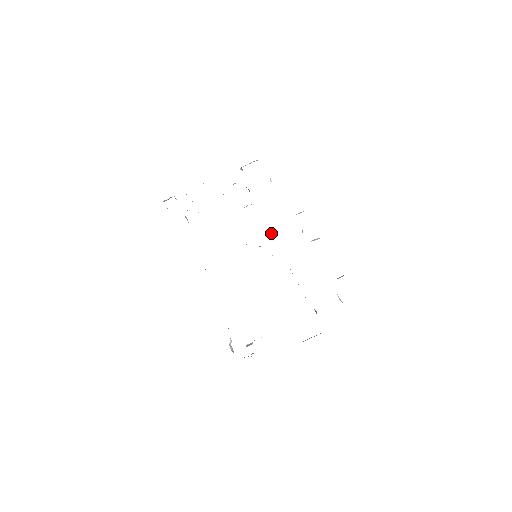
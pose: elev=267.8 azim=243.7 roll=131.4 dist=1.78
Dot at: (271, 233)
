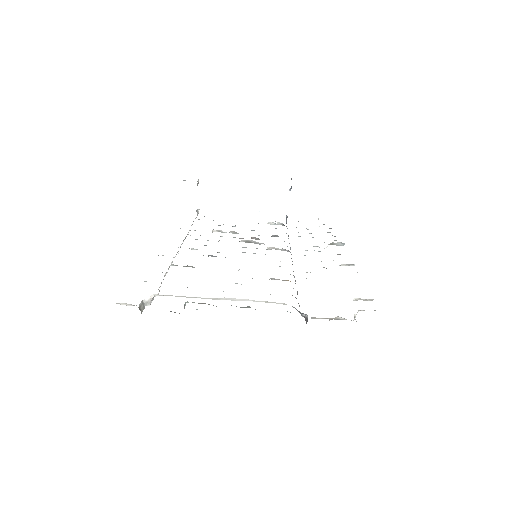
Dot at: occluded
